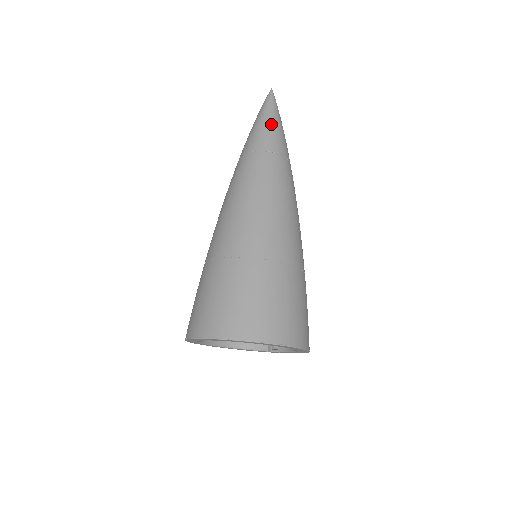
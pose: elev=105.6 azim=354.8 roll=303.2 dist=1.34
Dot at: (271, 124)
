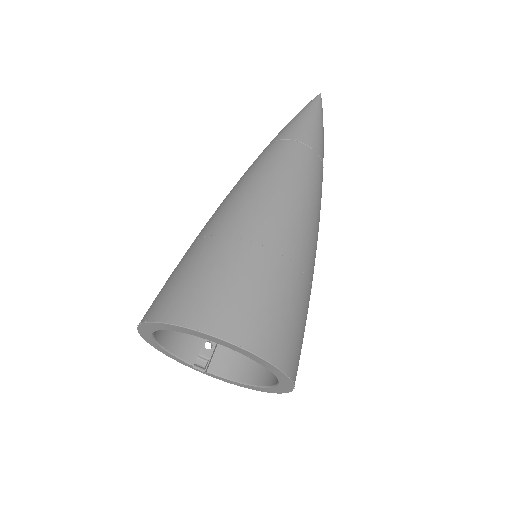
Dot at: (323, 131)
